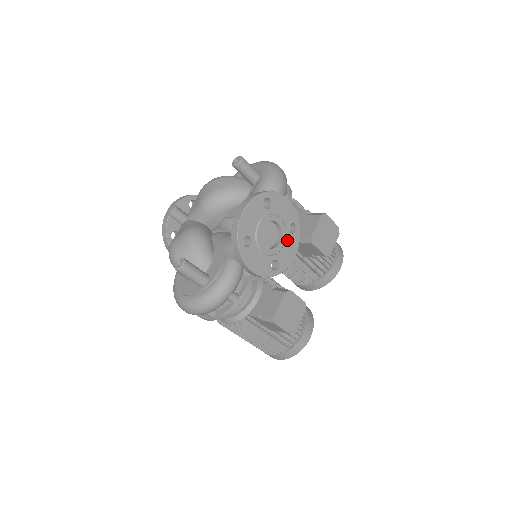
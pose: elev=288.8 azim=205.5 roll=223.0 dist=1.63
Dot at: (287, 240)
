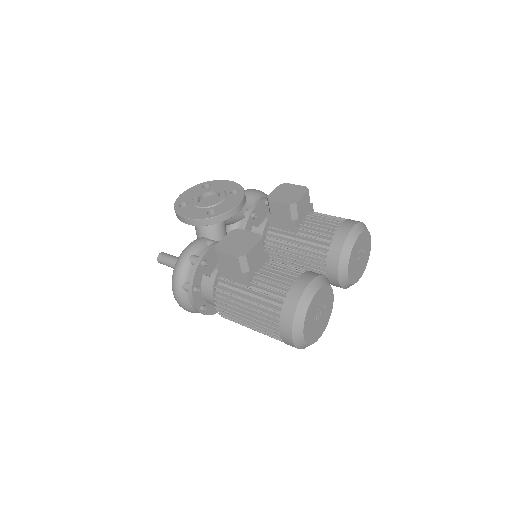
Dot at: (228, 198)
